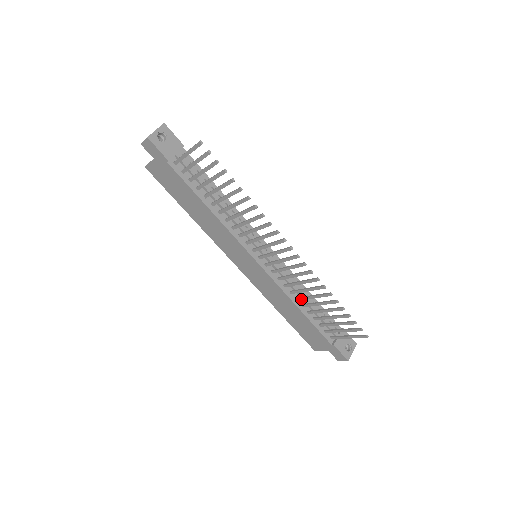
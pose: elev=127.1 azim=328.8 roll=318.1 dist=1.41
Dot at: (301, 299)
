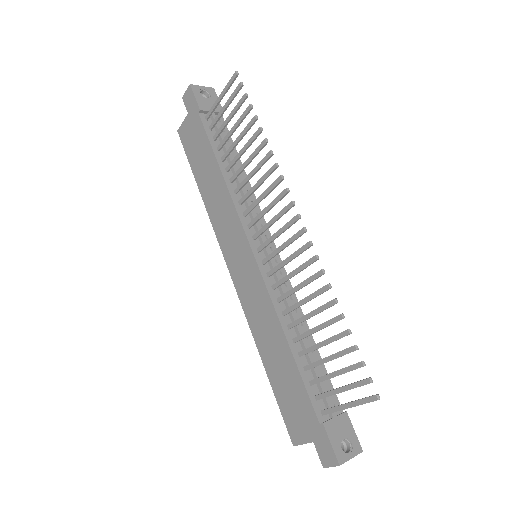
Dot at: (294, 324)
